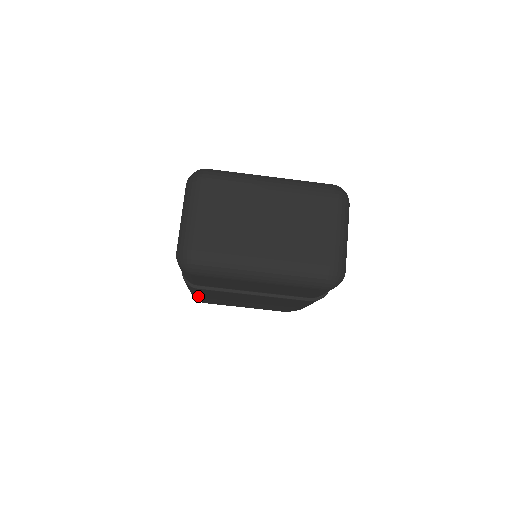
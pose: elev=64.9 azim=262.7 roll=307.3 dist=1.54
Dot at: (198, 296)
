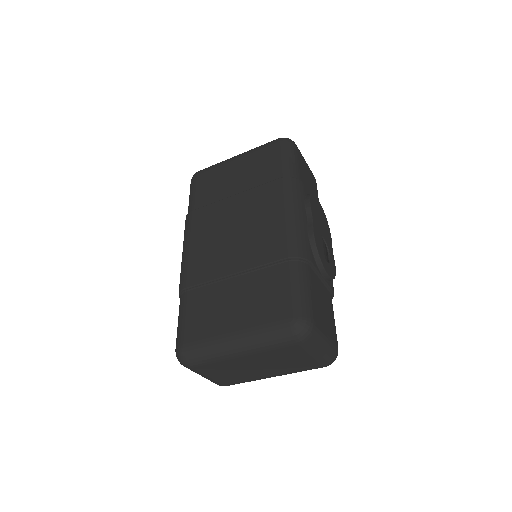
Dot at: occluded
